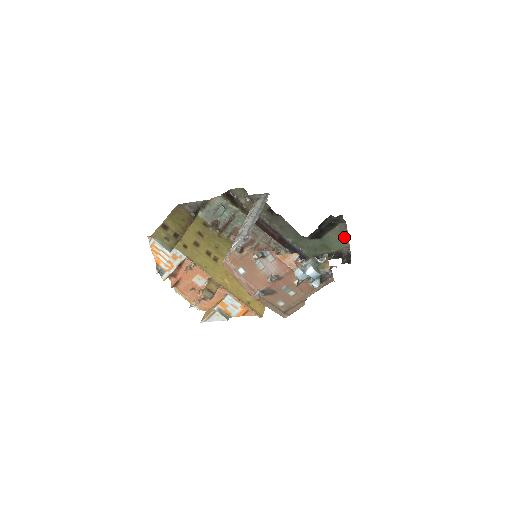
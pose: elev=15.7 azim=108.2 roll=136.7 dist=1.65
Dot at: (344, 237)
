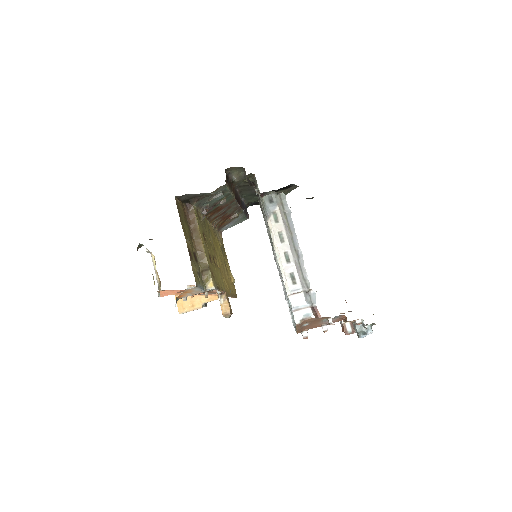
Dot at: (286, 193)
